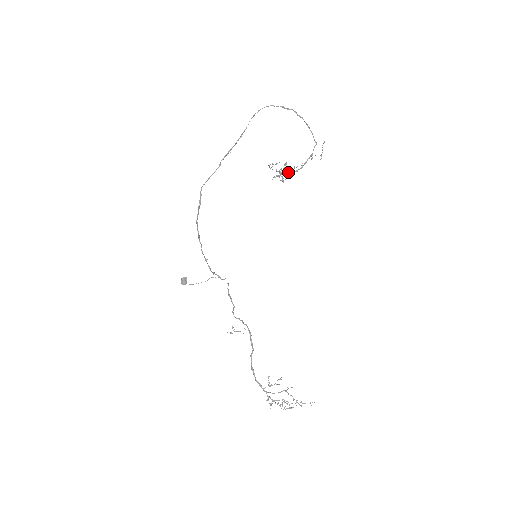
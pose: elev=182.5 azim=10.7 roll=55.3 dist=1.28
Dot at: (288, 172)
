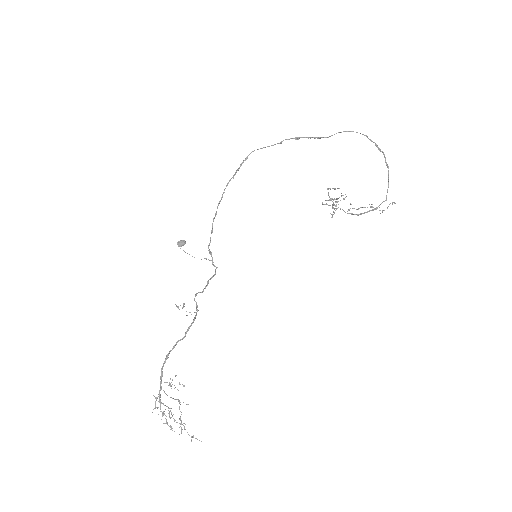
Dot at: (343, 210)
